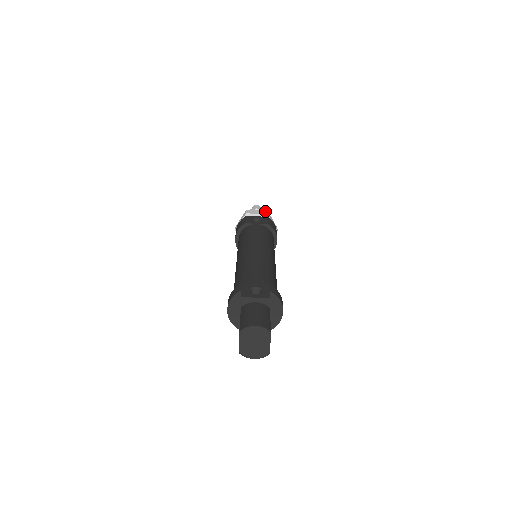
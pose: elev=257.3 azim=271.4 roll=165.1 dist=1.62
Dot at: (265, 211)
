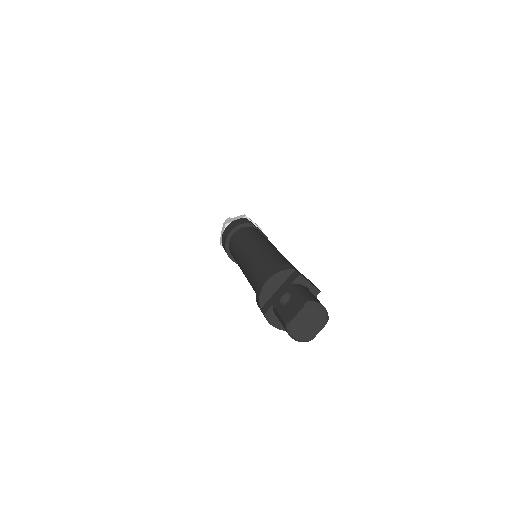
Dot at: occluded
